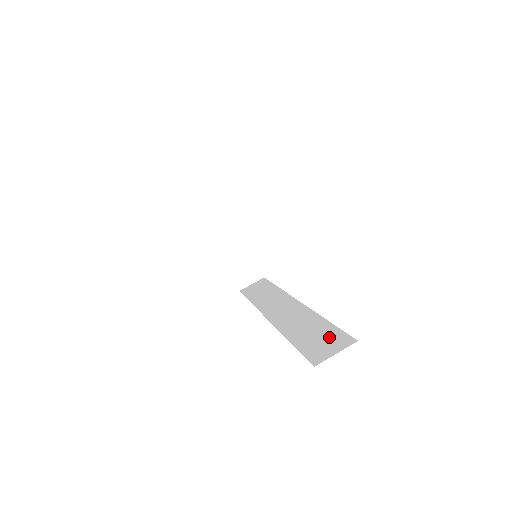
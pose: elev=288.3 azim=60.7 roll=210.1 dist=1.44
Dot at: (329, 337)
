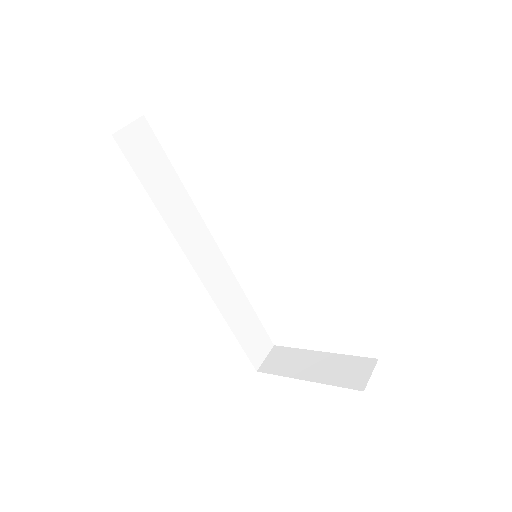
Dot at: occluded
